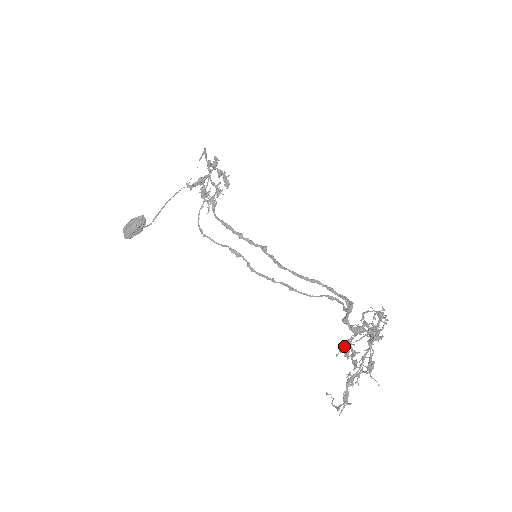
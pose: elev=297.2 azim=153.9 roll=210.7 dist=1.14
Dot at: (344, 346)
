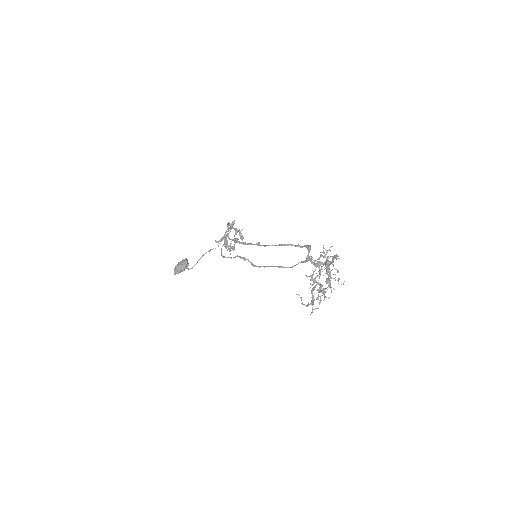
Dot at: occluded
